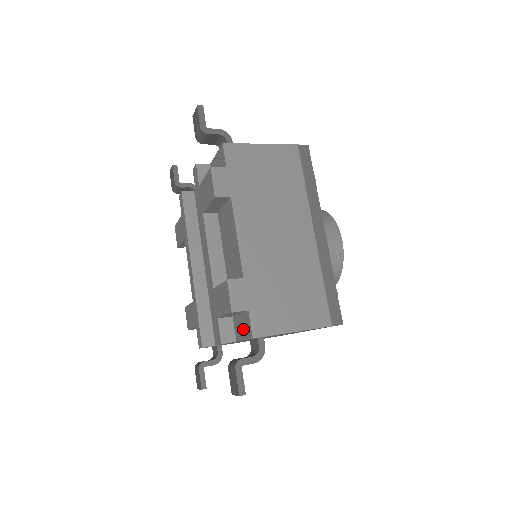
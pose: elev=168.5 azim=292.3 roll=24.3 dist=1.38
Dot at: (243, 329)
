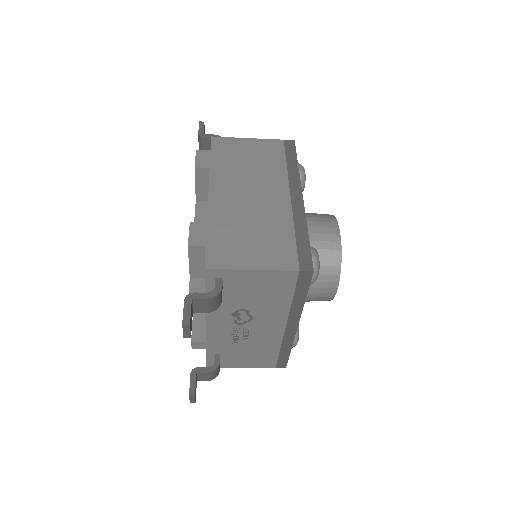
Dot at: occluded
